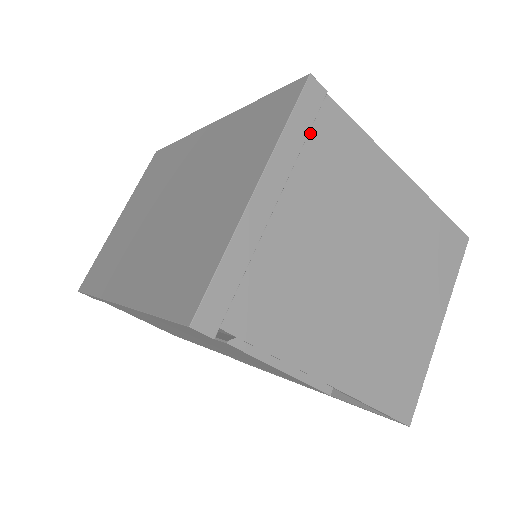
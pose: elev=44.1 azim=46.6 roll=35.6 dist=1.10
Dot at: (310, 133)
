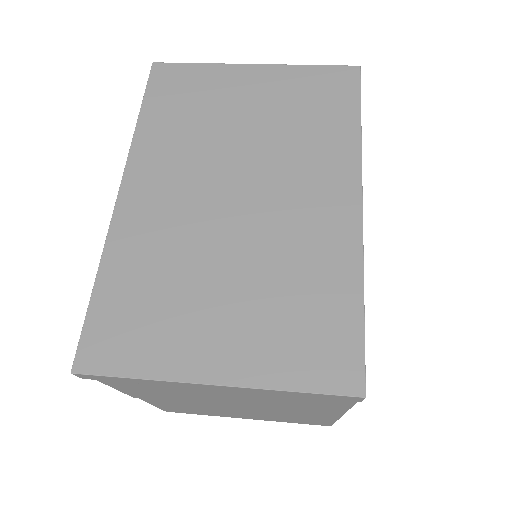
Dot at: occluded
